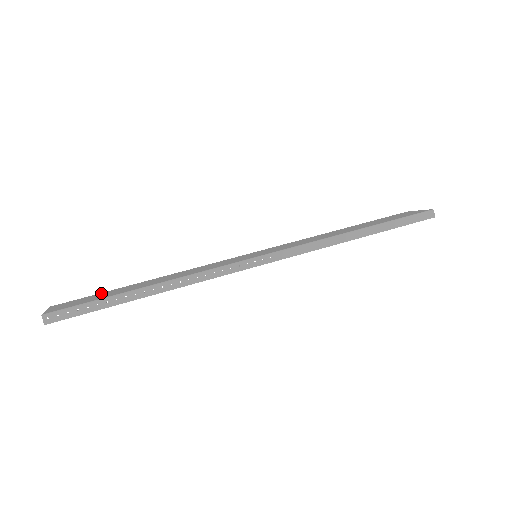
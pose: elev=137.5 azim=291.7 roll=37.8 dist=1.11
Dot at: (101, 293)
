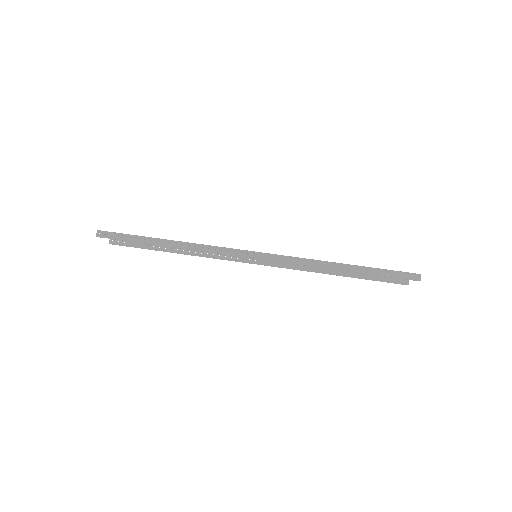
Dot at: occluded
